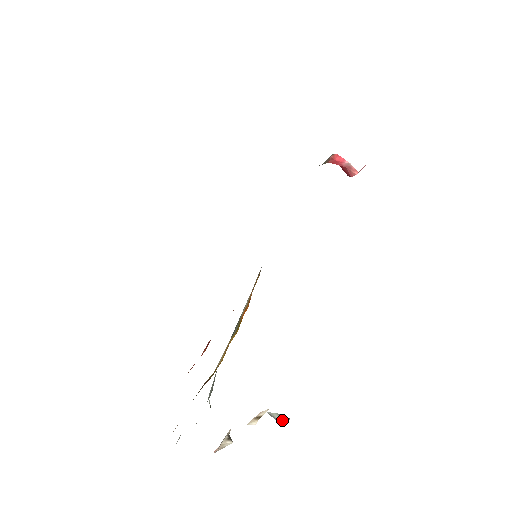
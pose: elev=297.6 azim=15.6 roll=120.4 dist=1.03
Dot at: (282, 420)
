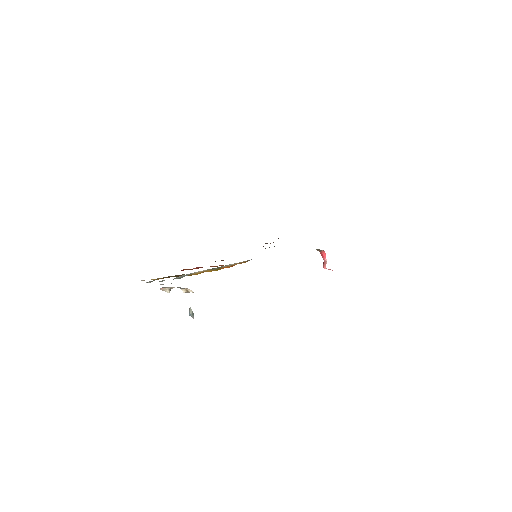
Dot at: (191, 315)
